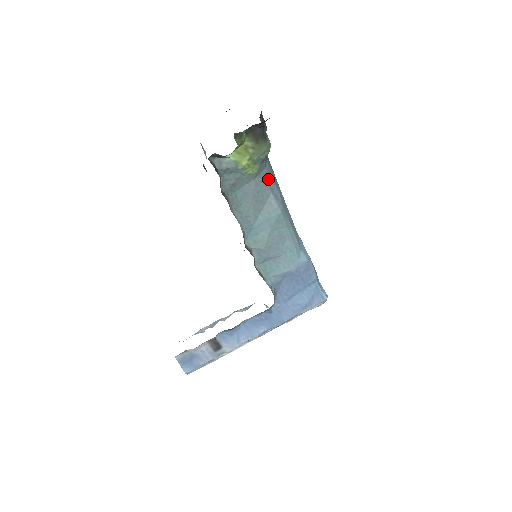
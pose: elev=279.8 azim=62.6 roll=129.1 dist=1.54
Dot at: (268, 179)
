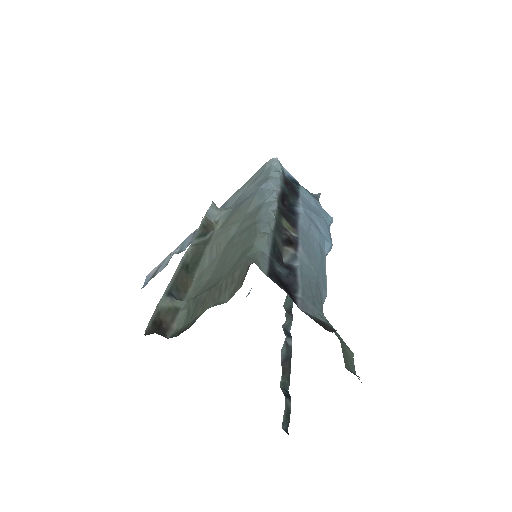
Dot at: occluded
